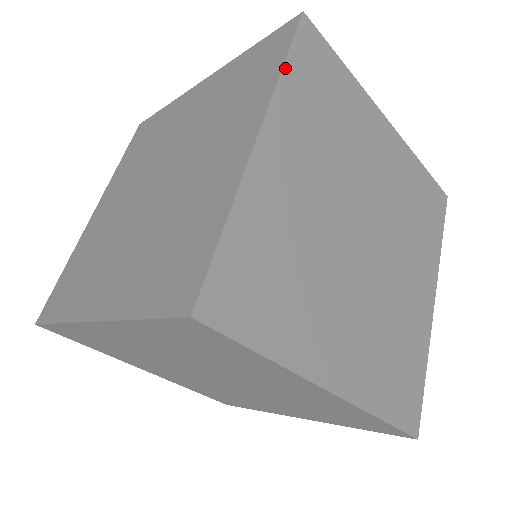
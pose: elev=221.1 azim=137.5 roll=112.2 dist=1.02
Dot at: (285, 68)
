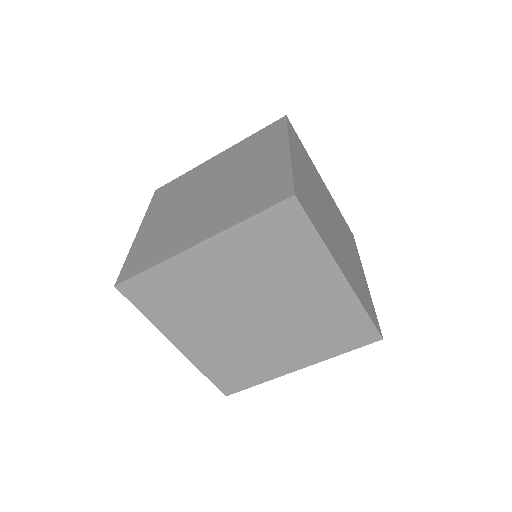
Dot at: (288, 131)
